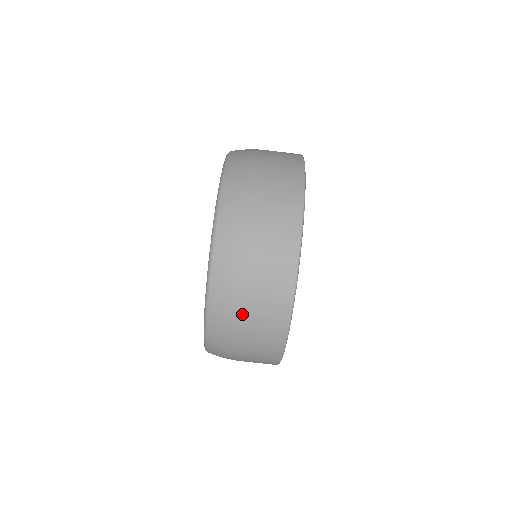
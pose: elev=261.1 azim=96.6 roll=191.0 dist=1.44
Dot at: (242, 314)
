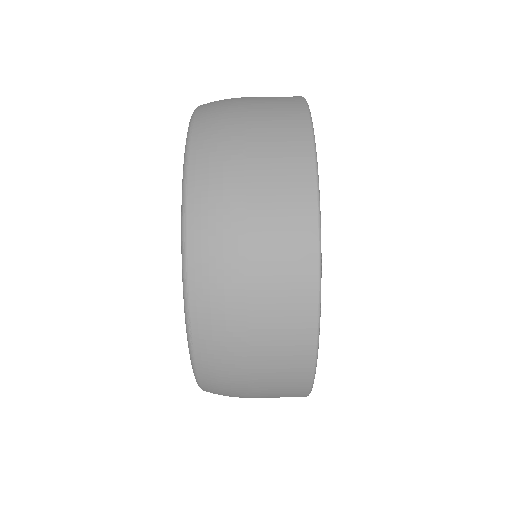
Dot at: (246, 392)
